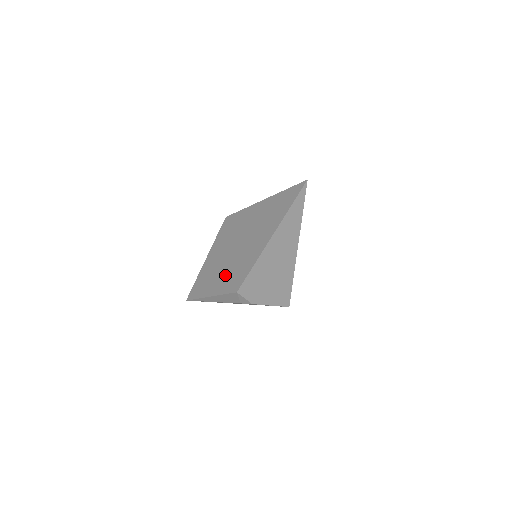
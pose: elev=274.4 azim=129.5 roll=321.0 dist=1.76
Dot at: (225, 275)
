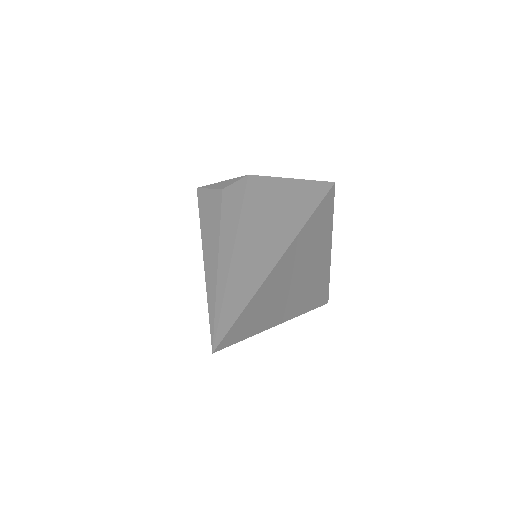
Dot at: occluded
